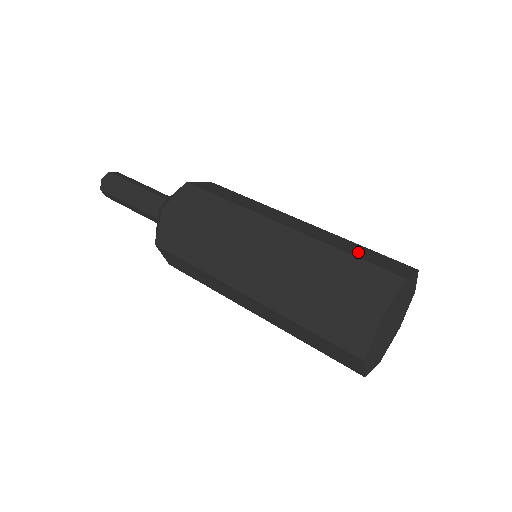
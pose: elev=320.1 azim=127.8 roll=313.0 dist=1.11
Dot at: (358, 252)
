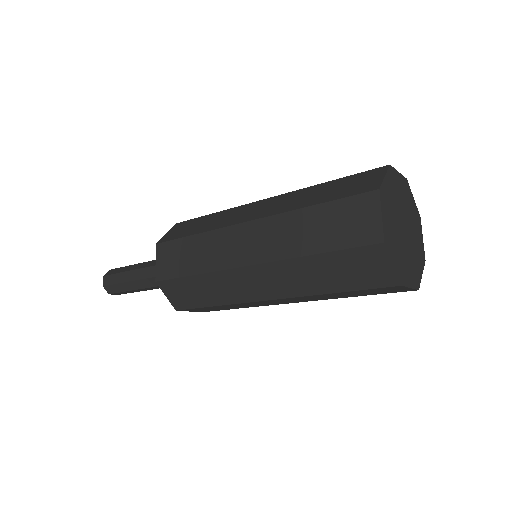
Dot at: occluded
